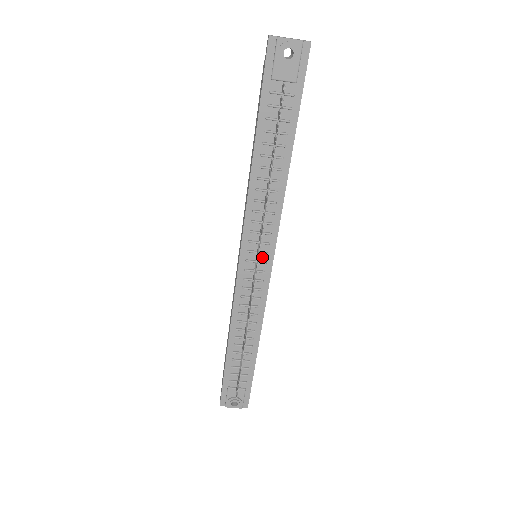
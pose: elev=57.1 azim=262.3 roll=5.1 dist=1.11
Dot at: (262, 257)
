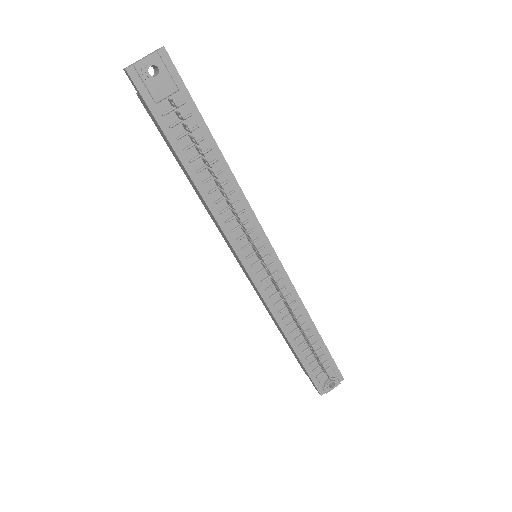
Dot at: (262, 253)
